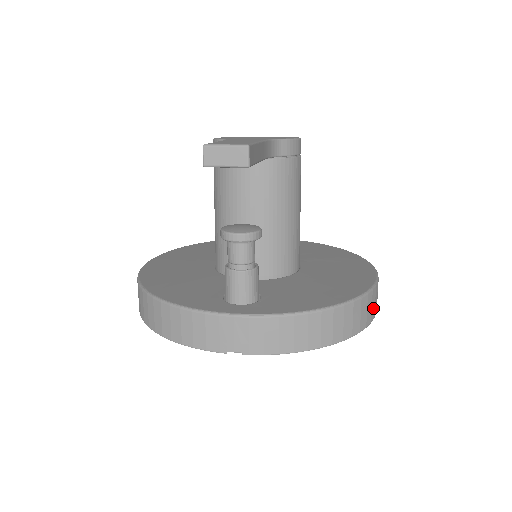
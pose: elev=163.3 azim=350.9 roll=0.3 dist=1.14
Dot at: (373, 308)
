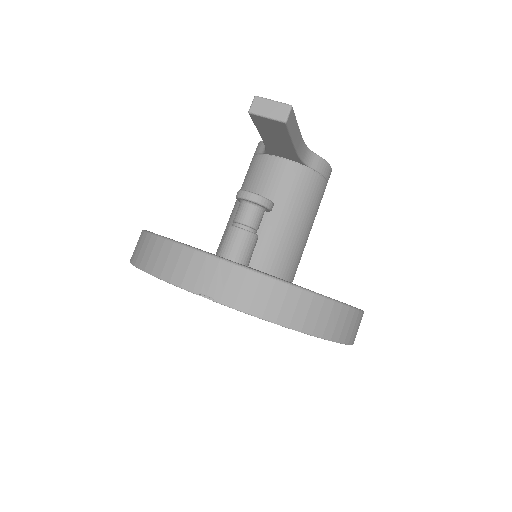
Dot at: (350, 331)
